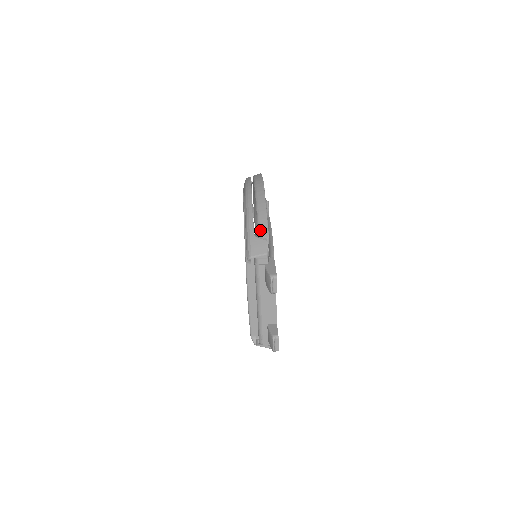
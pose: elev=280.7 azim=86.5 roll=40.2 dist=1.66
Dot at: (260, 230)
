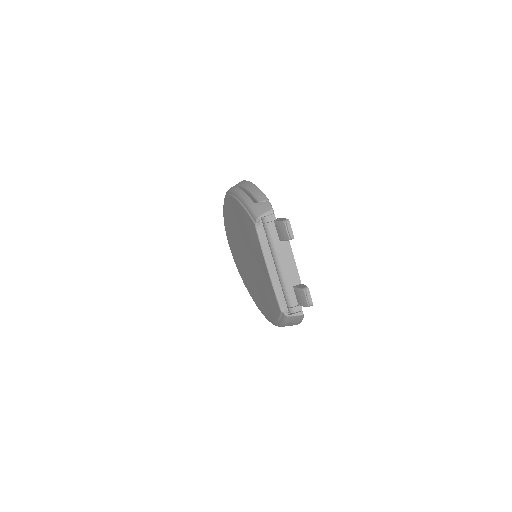
Dot at: (258, 198)
